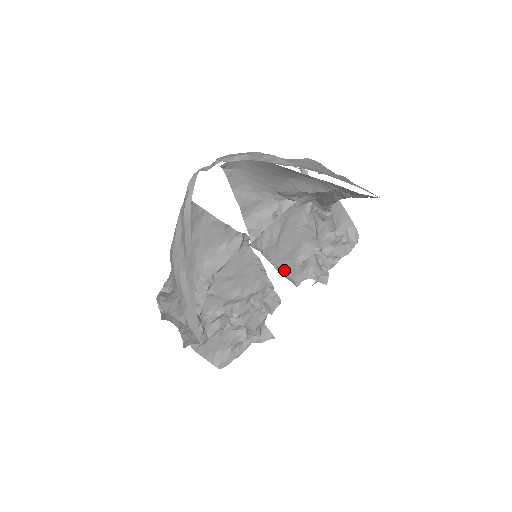
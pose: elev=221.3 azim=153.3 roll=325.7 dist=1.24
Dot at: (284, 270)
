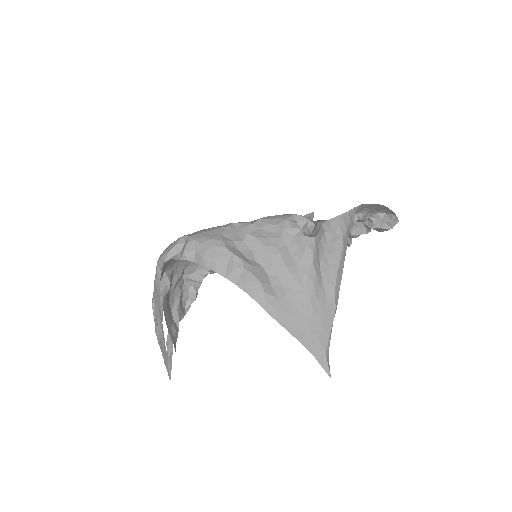
Dot at: occluded
